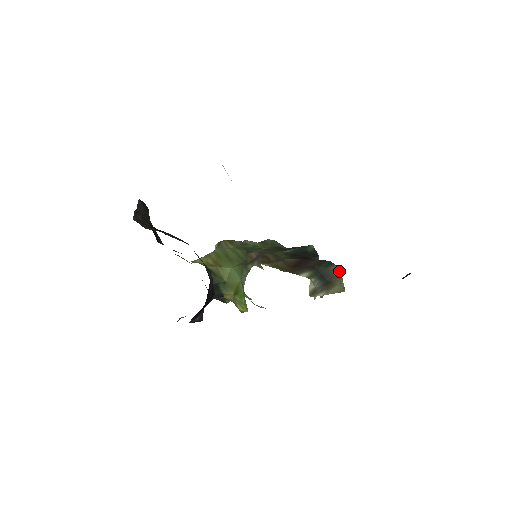
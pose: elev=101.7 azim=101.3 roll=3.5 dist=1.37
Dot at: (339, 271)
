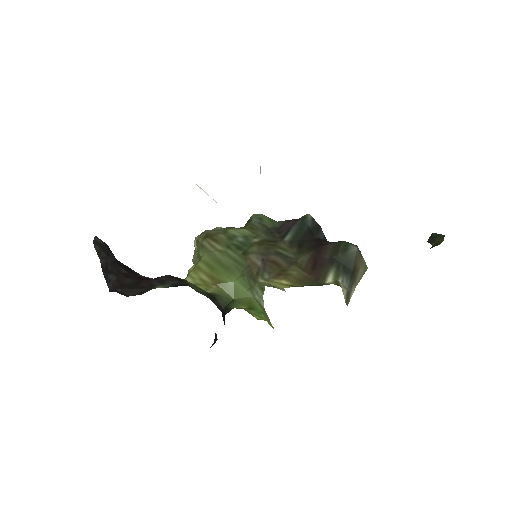
Dot at: (358, 251)
